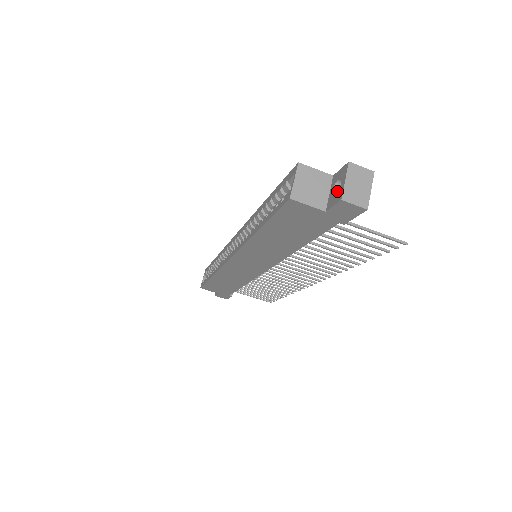
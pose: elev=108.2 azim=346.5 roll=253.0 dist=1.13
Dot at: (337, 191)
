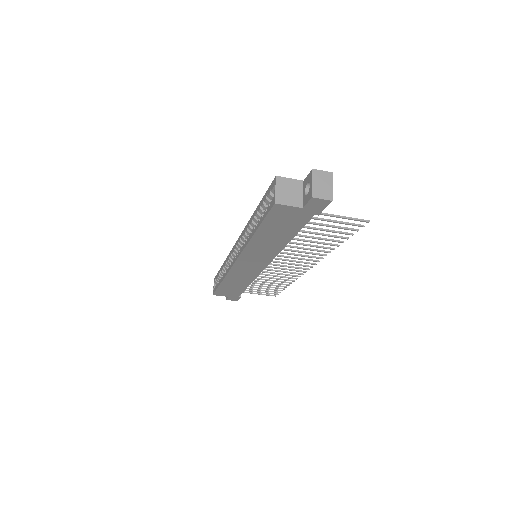
Dot at: occluded
